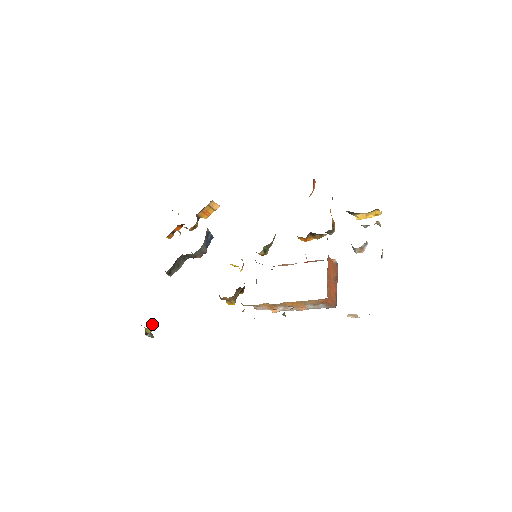
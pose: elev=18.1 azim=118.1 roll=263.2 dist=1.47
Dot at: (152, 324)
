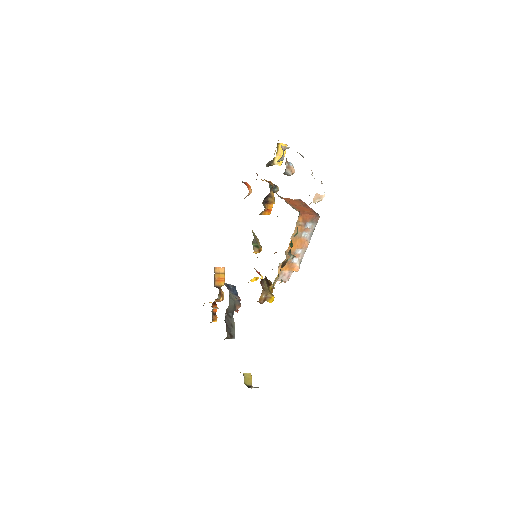
Dot at: (245, 375)
